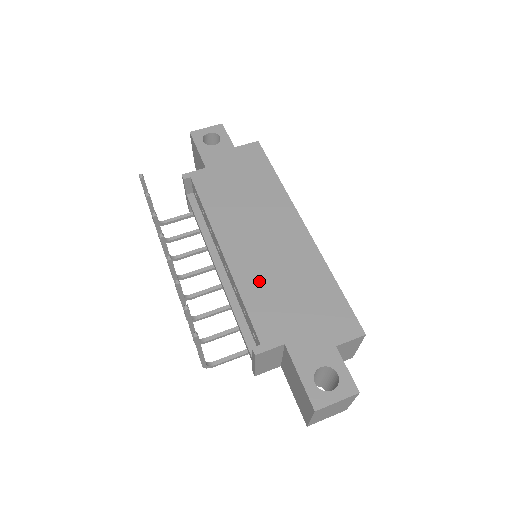
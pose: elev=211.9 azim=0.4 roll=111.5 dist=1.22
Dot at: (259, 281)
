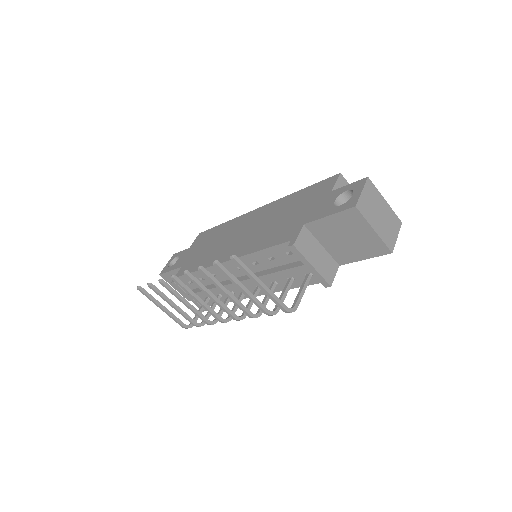
Dot at: (259, 239)
